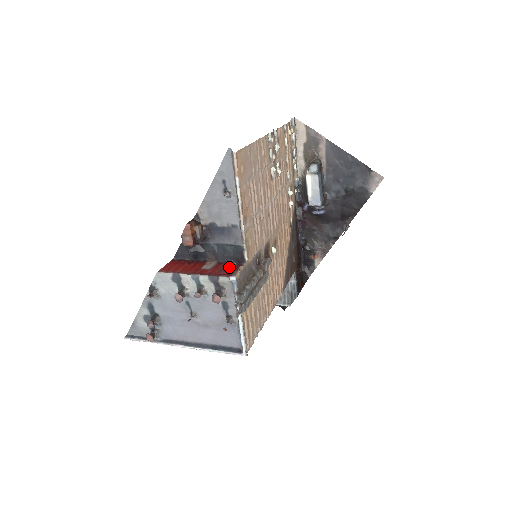
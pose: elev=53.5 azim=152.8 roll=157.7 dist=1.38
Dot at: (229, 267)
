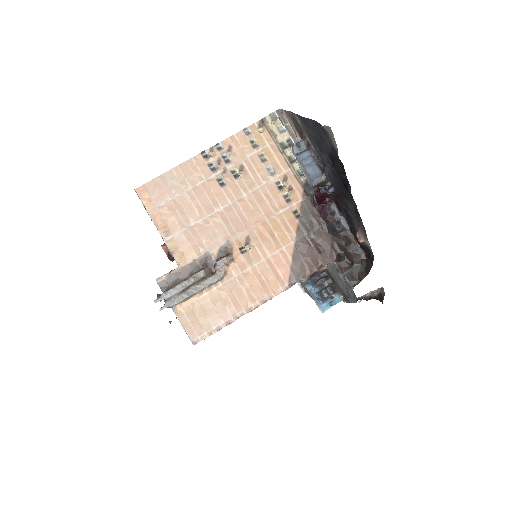
Dot at: occluded
